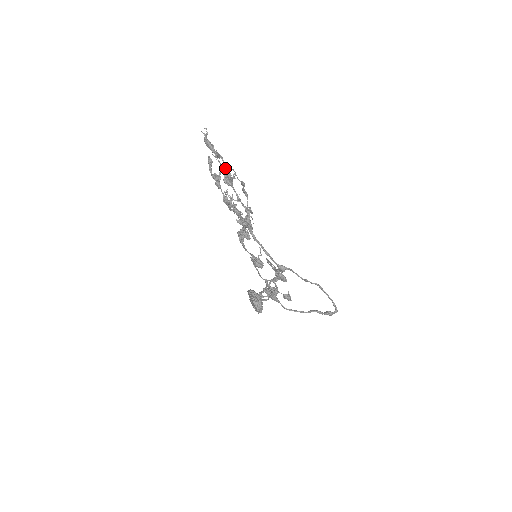
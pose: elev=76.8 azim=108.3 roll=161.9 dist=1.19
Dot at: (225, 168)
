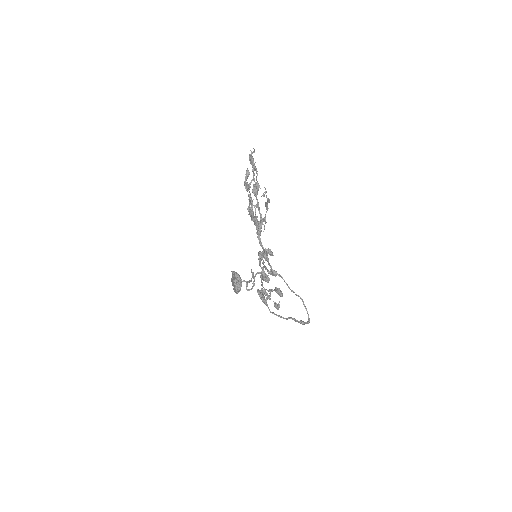
Dot at: (256, 180)
